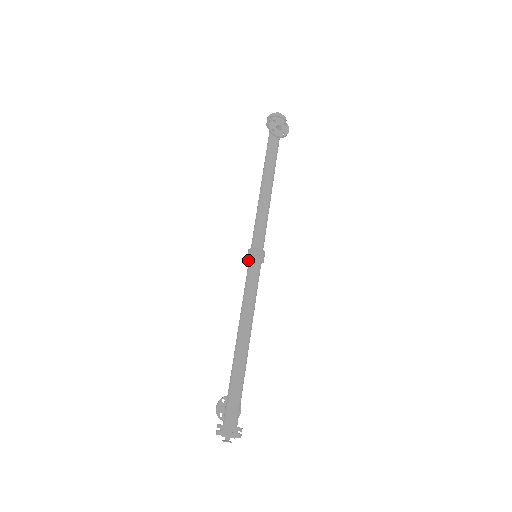
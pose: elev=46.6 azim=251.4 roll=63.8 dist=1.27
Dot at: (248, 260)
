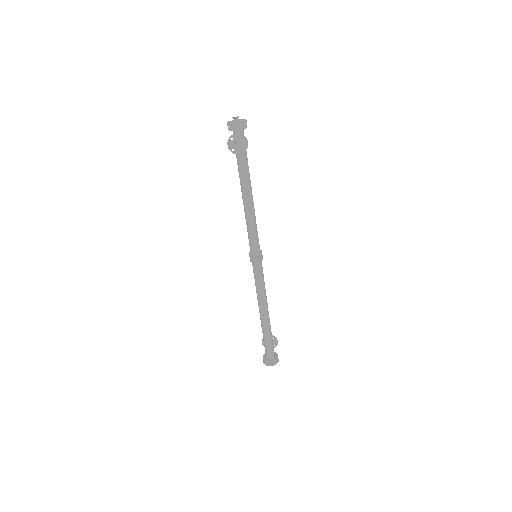
Dot at: occluded
